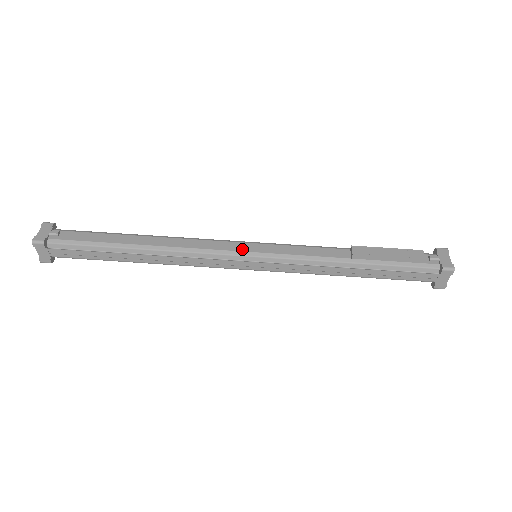
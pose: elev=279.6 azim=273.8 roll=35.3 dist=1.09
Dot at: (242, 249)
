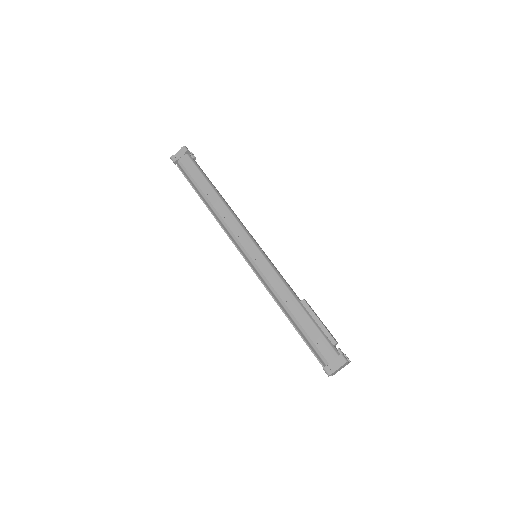
Dot at: (256, 242)
